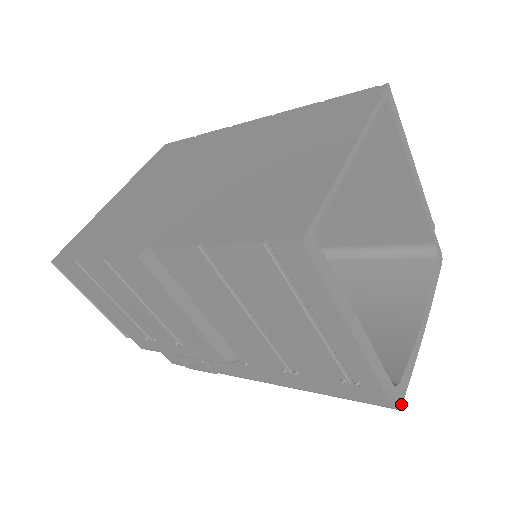
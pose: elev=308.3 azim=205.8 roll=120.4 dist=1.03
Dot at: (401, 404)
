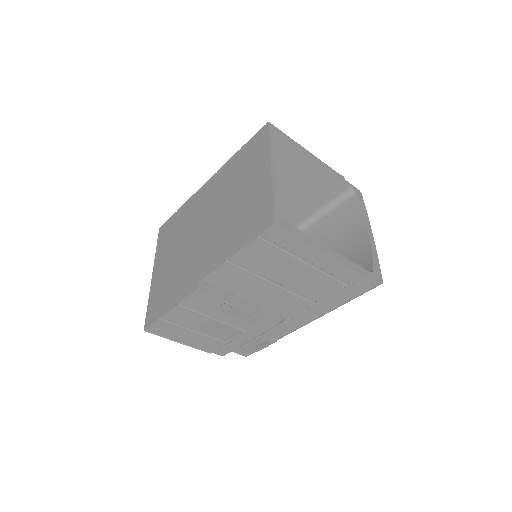
Dot at: (382, 280)
